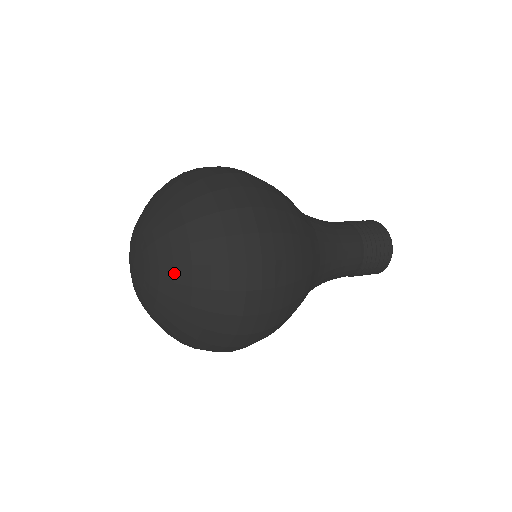
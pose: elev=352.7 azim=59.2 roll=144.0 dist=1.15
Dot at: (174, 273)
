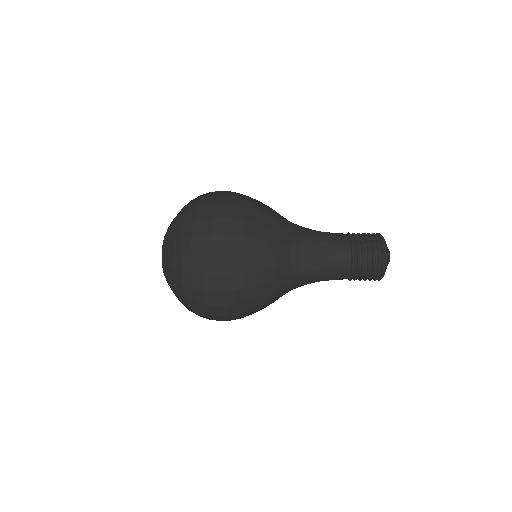
Dot at: (169, 238)
